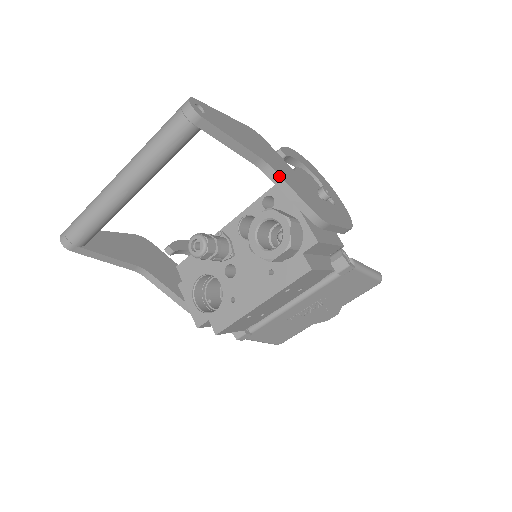
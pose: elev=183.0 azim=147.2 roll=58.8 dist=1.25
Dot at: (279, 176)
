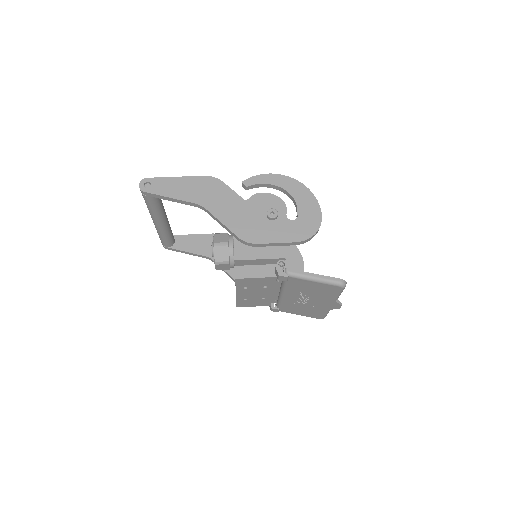
Dot at: (211, 213)
